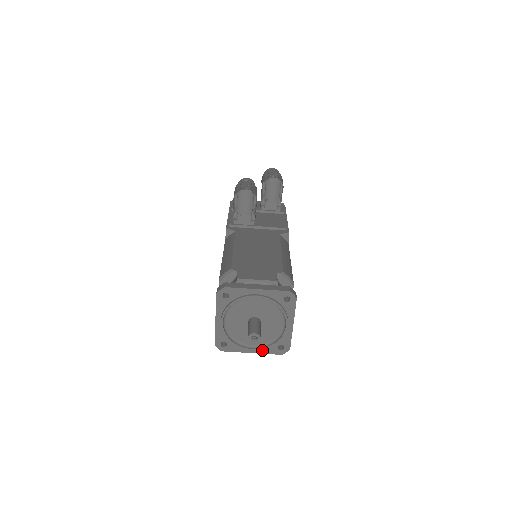
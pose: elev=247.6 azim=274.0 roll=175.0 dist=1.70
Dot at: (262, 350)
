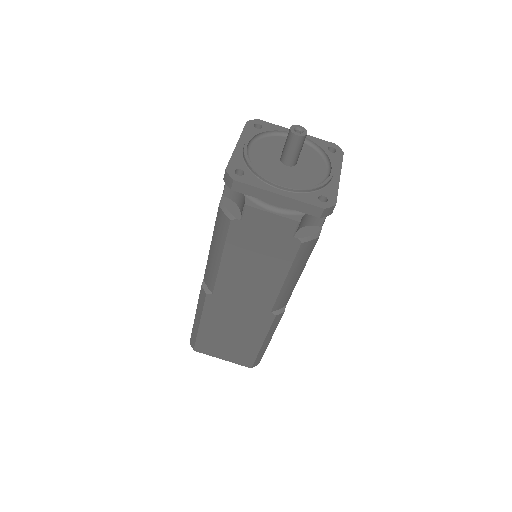
Dot at: (294, 195)
